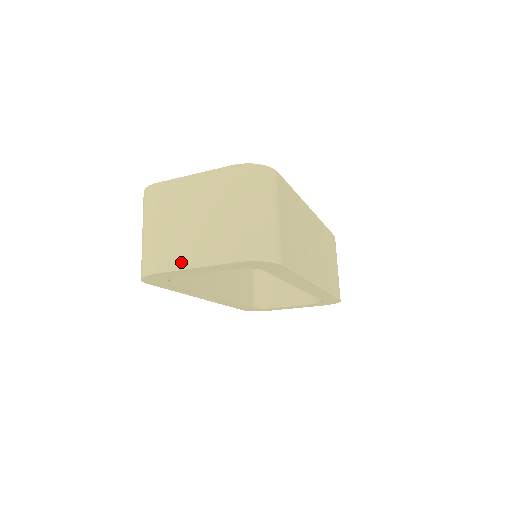
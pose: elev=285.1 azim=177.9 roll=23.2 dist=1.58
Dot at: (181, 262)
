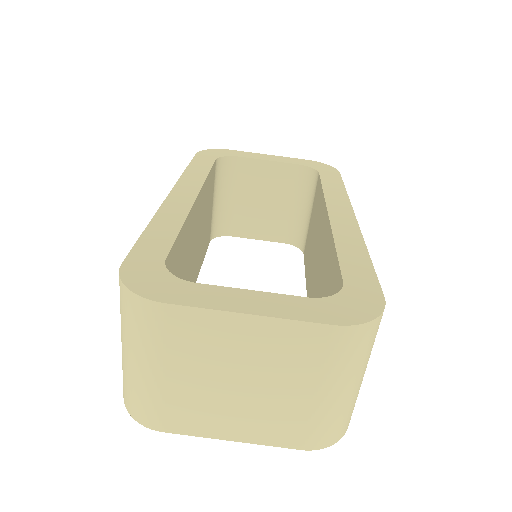
Dot at: (212, 430)
